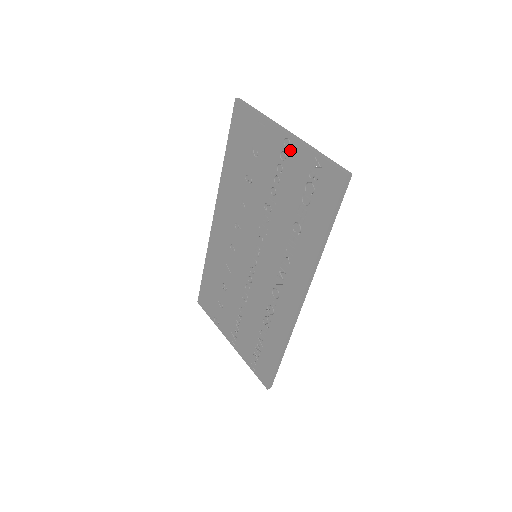
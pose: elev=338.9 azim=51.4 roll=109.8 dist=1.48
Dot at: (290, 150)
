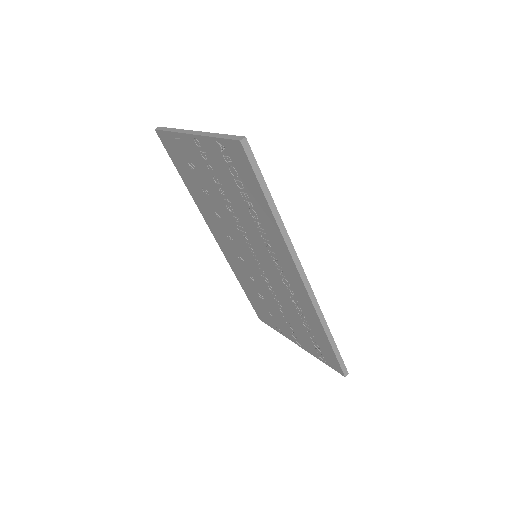
Dot at: (203, 147)
